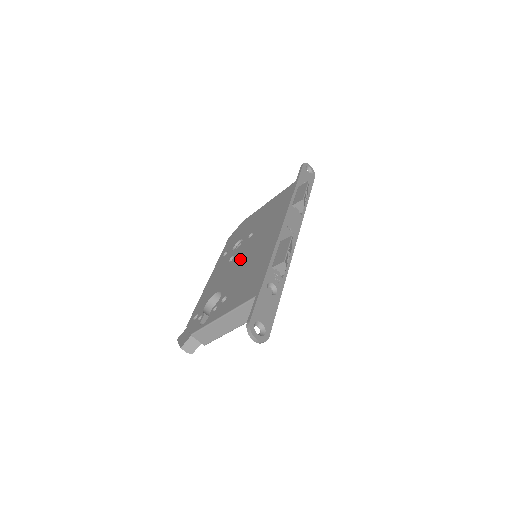
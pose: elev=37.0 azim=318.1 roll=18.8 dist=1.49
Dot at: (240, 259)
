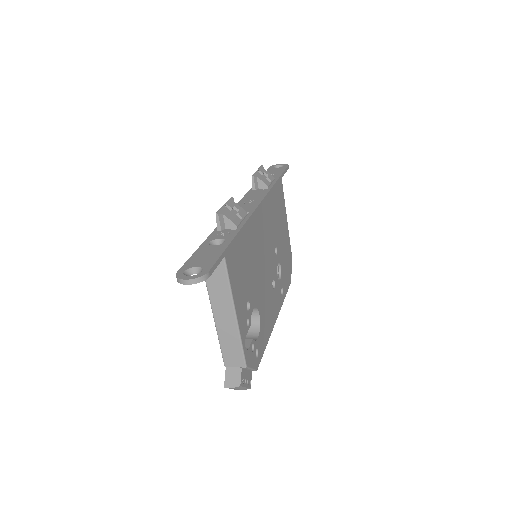
Dot at: occluded
